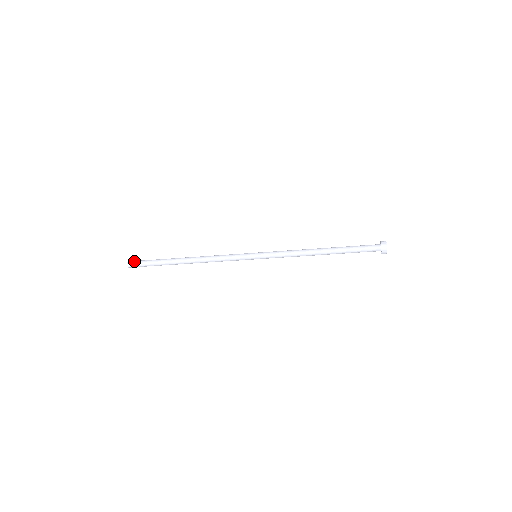
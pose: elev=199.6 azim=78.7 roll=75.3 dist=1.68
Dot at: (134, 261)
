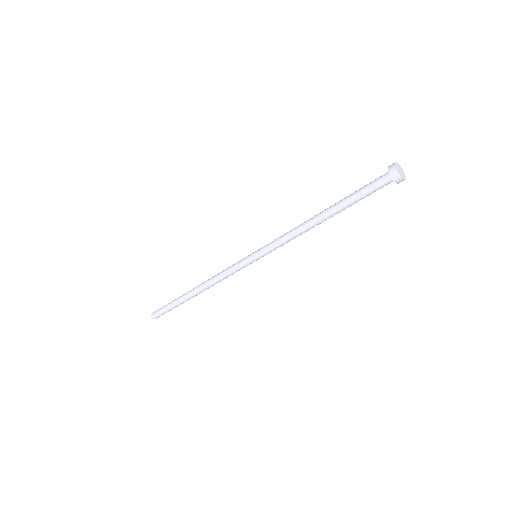
Dot at: (155, 311)
